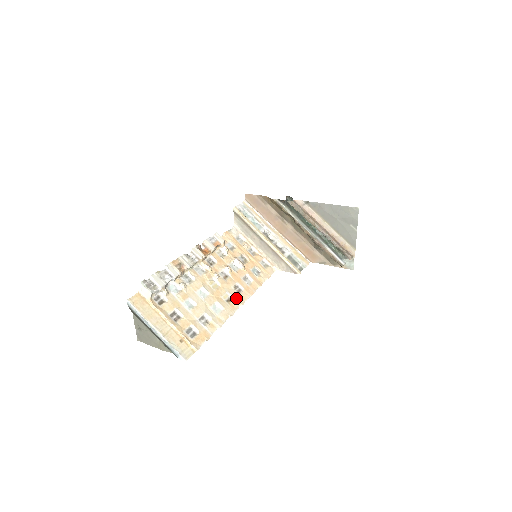
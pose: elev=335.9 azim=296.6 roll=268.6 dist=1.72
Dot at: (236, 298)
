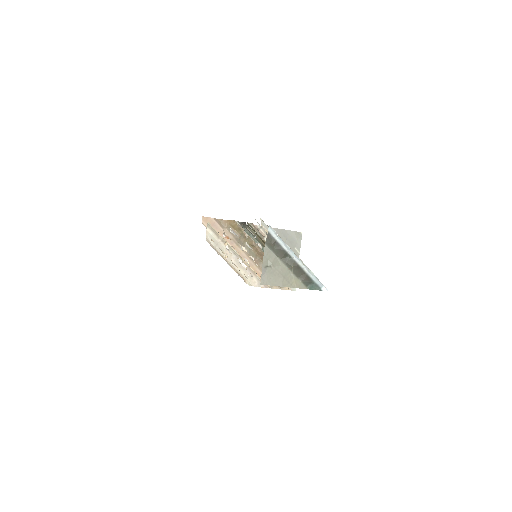
Dot at: occluded
